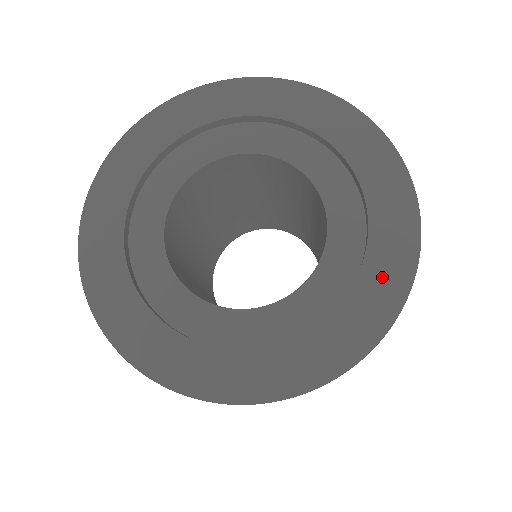
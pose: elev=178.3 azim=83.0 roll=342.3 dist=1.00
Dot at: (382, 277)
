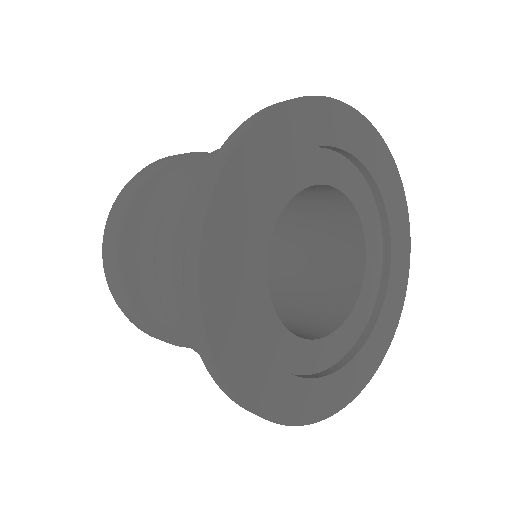
Dot at: (377, 343)
